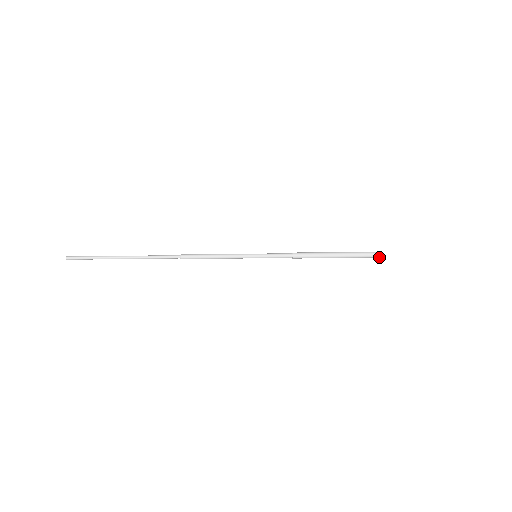
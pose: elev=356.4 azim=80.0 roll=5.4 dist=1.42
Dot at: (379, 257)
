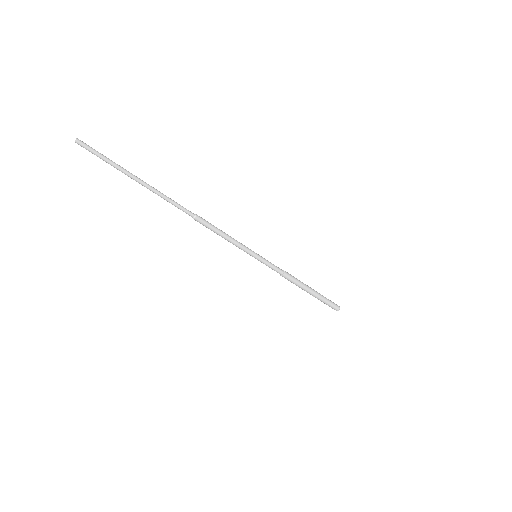
Dot at: (337, 310)
